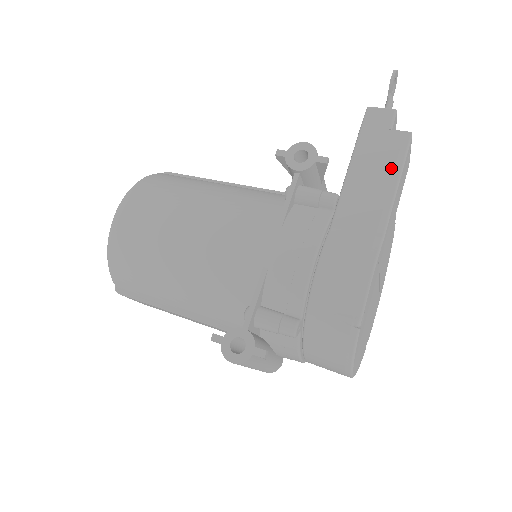
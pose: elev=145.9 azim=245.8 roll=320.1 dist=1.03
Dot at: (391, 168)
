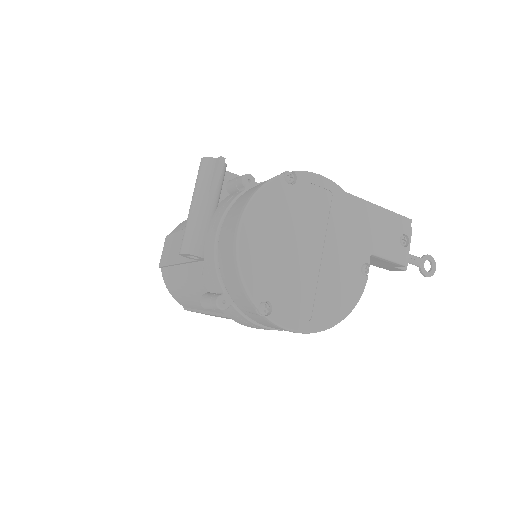
Dot at: occluded
